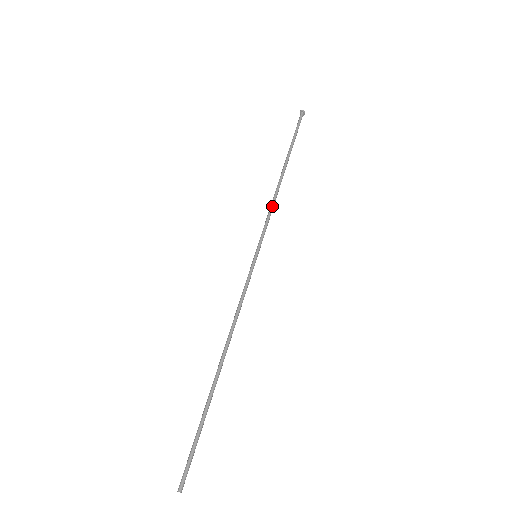
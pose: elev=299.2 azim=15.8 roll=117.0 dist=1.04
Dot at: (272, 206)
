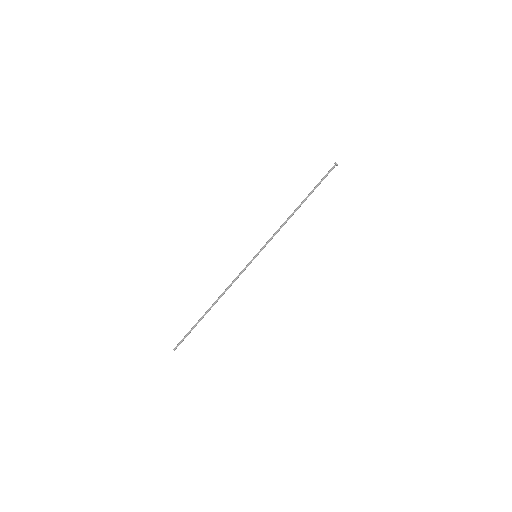
Dot at: (279, 228)
